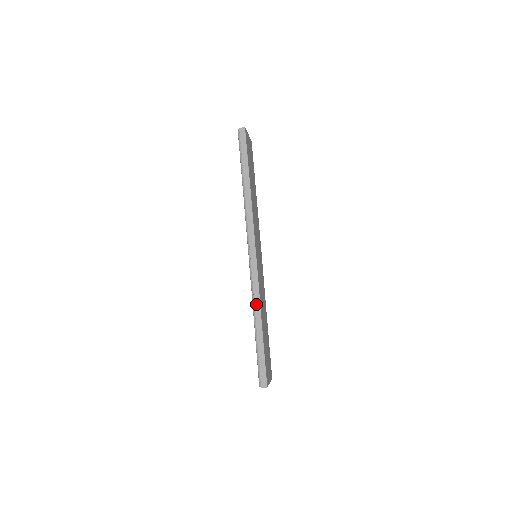
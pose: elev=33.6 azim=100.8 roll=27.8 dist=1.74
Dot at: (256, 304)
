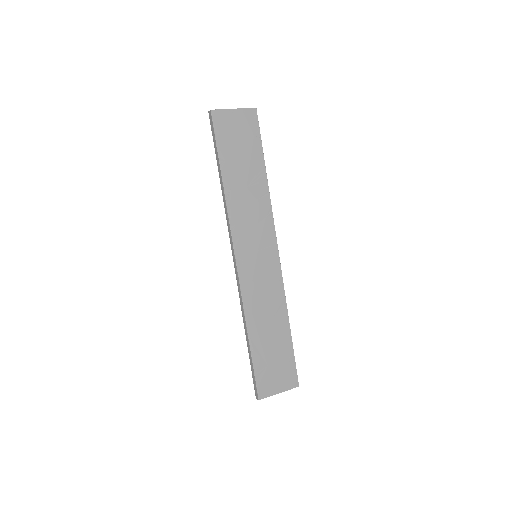
Dot at: (242, 314)
